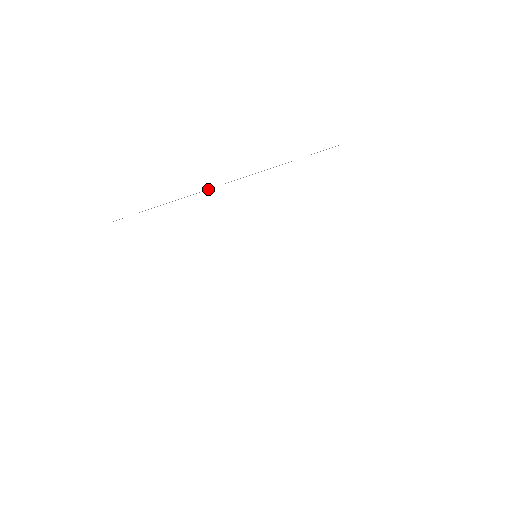
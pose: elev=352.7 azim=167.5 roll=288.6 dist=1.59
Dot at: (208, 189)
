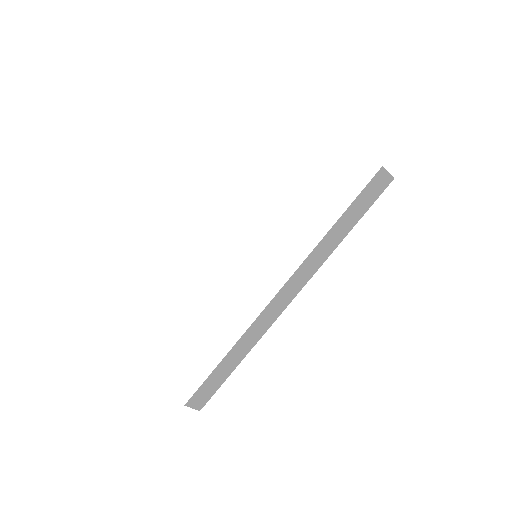
Dot at: occluded
